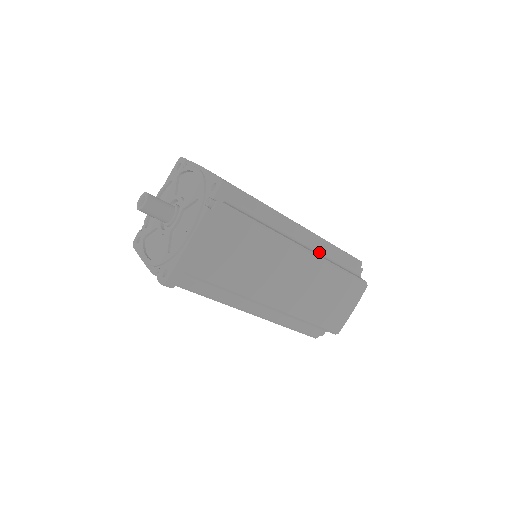
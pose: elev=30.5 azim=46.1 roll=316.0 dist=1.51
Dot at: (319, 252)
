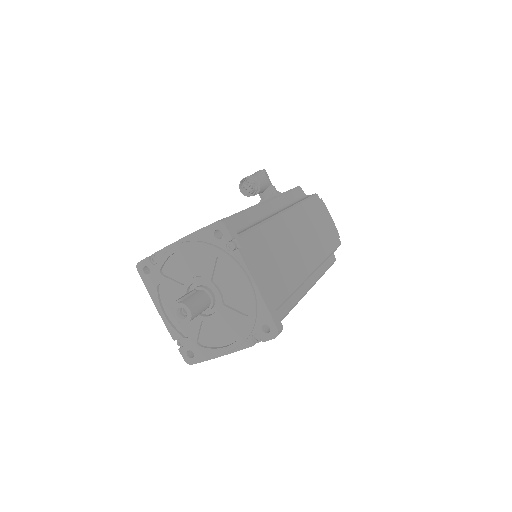
Dot at: occluded
